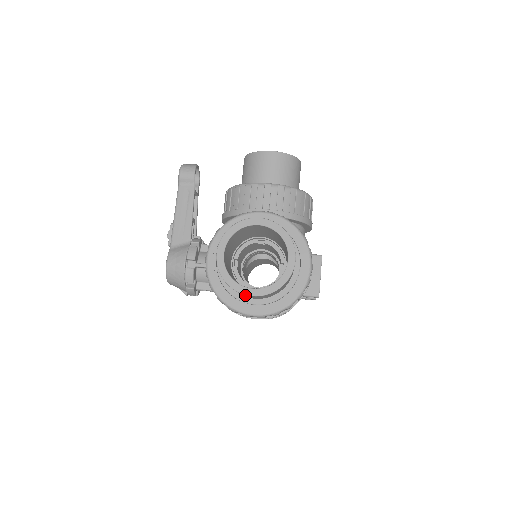
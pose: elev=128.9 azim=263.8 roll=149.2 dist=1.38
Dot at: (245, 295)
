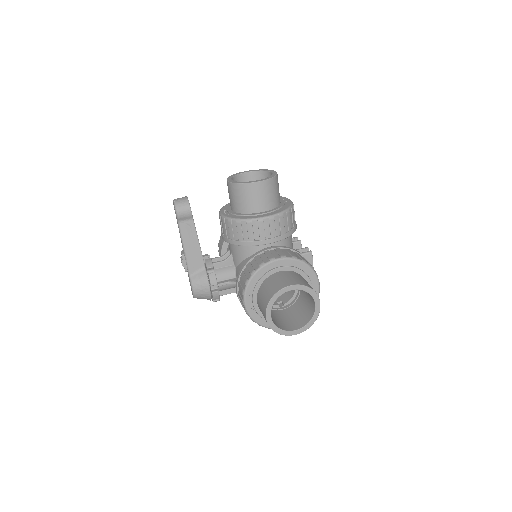
Dot at: occluded
